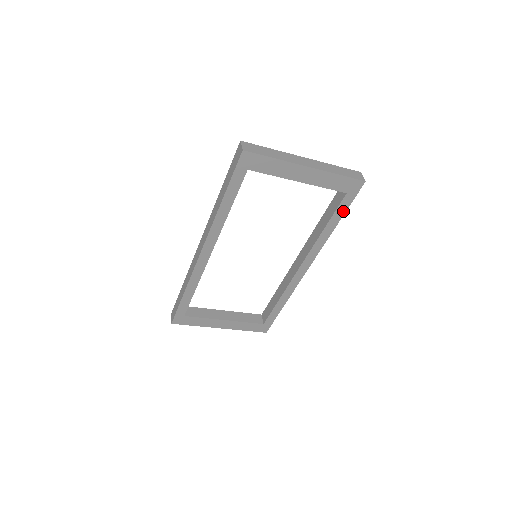
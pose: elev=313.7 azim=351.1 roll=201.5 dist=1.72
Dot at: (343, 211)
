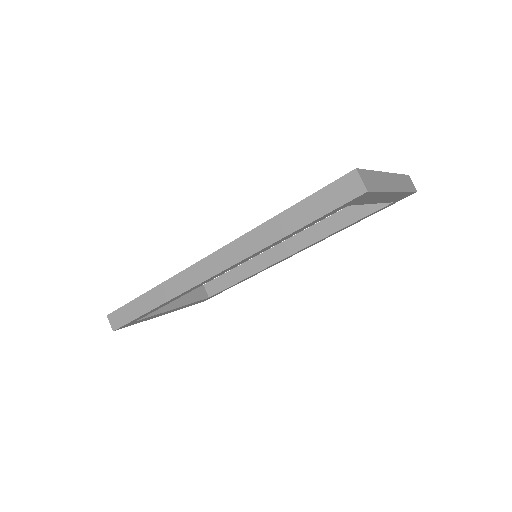
Dot at: (373, 213)
